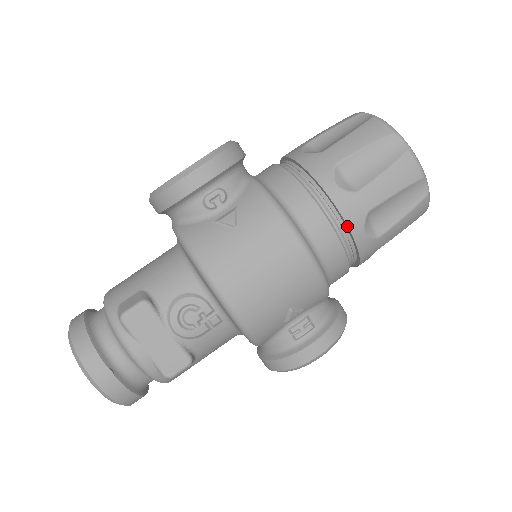
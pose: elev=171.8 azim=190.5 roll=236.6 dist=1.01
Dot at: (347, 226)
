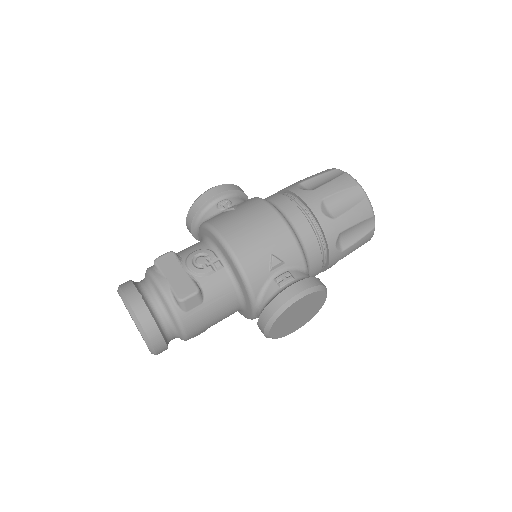
Dot at: (308, 207)
